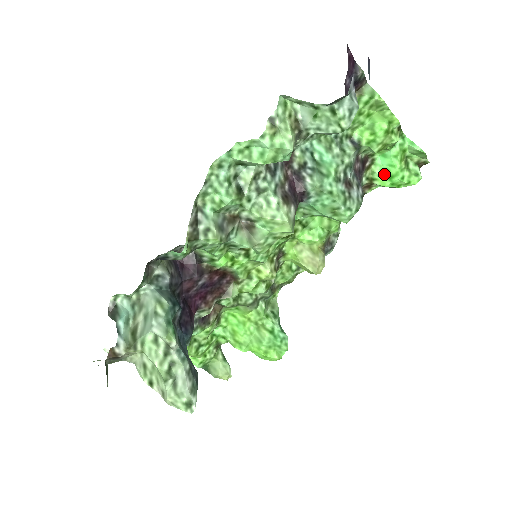
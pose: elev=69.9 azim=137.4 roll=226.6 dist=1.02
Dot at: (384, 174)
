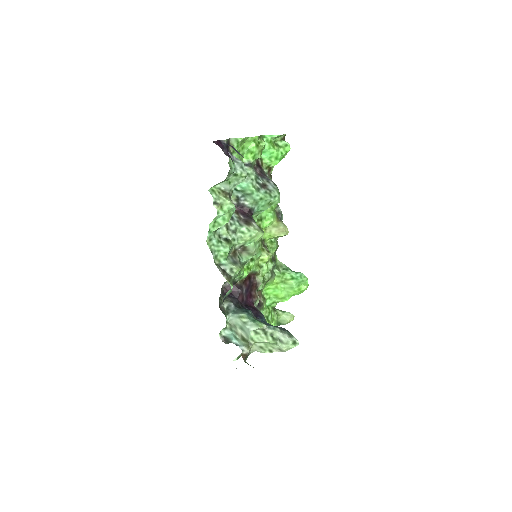
Dot at: (272, 160)
